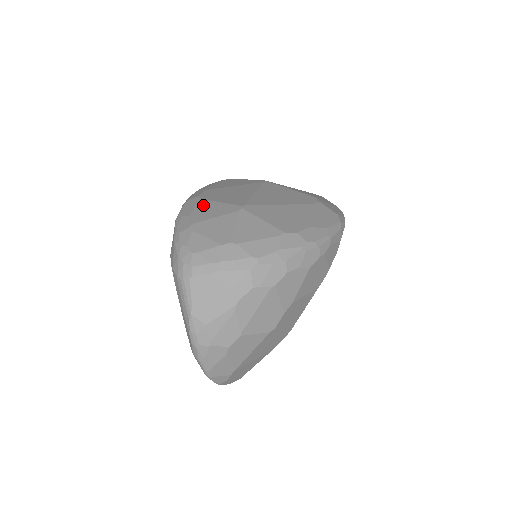
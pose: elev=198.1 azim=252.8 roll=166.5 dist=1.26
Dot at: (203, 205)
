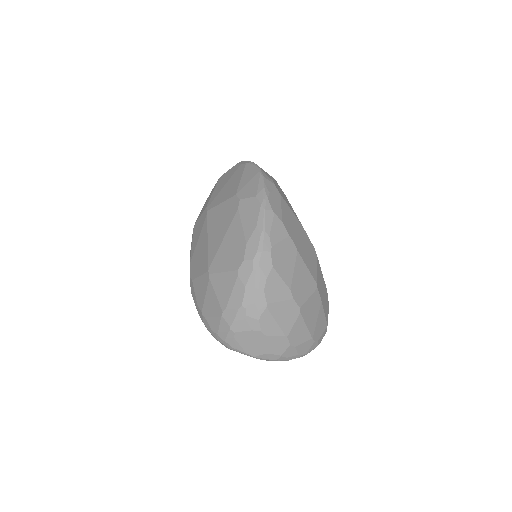
Dot at: (196, 287)
